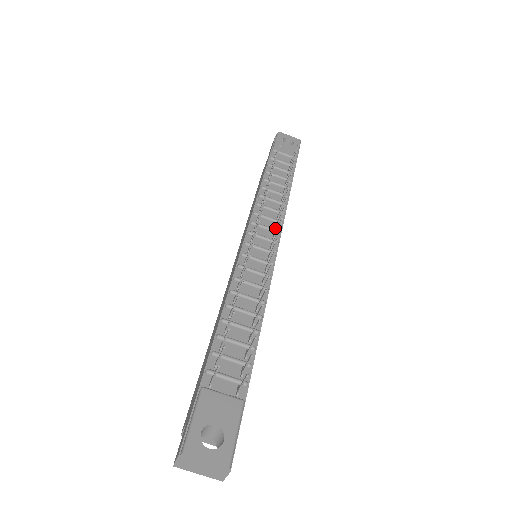
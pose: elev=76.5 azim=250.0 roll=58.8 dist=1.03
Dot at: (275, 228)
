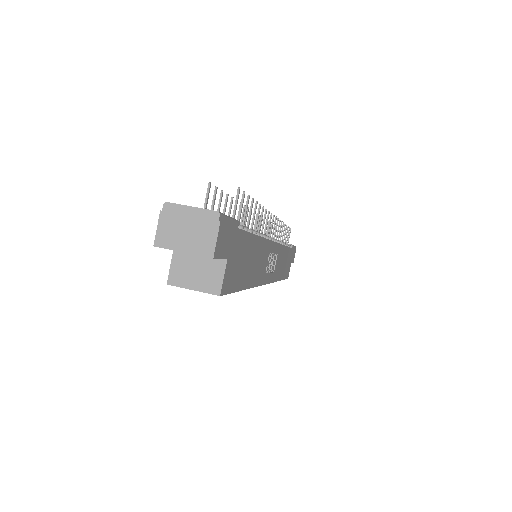
Dot at: occluded
